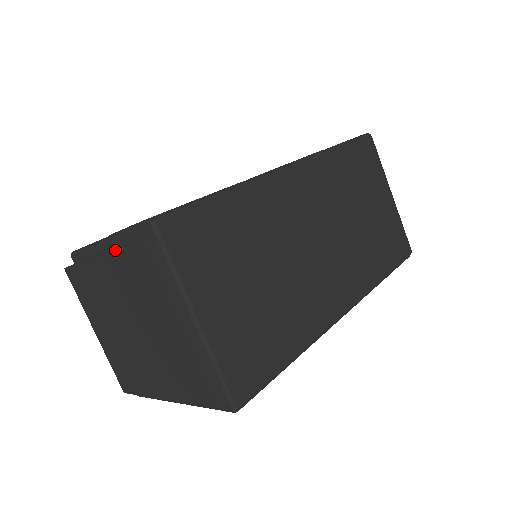
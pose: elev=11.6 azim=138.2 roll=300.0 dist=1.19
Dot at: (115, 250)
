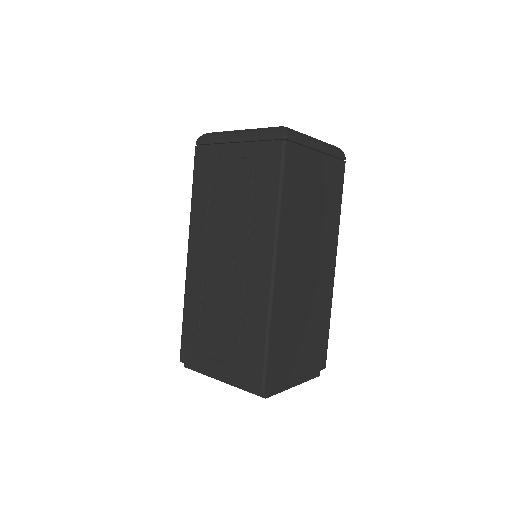
Dot at: occluded
